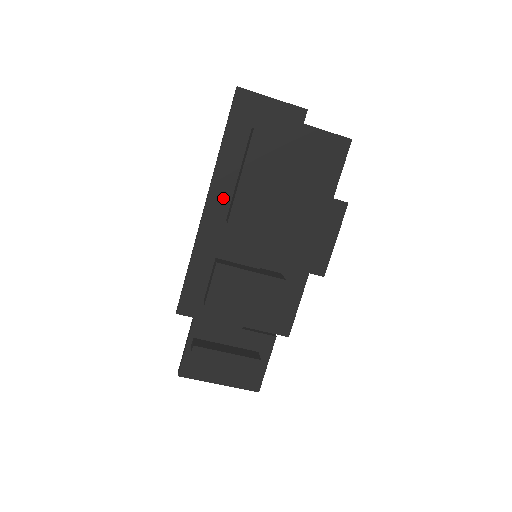
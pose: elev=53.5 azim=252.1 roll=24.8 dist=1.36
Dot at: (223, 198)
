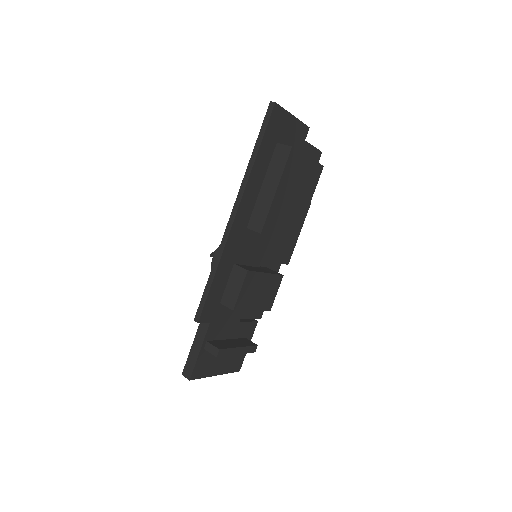
Dot at: (248, 208)
